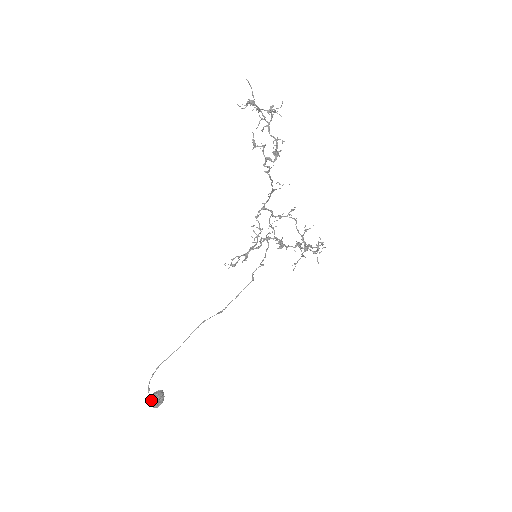
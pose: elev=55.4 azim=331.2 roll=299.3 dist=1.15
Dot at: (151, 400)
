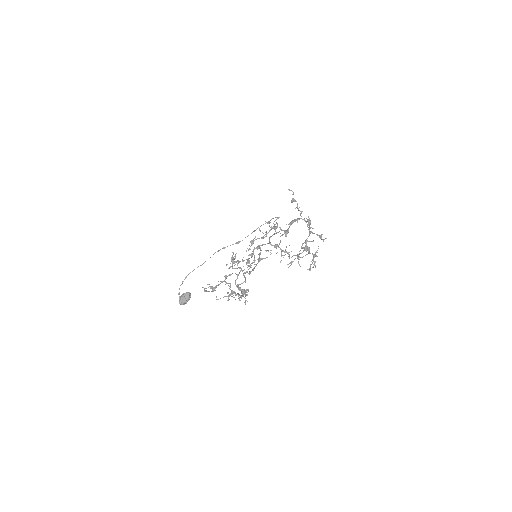
Dot at: (180, 301)
